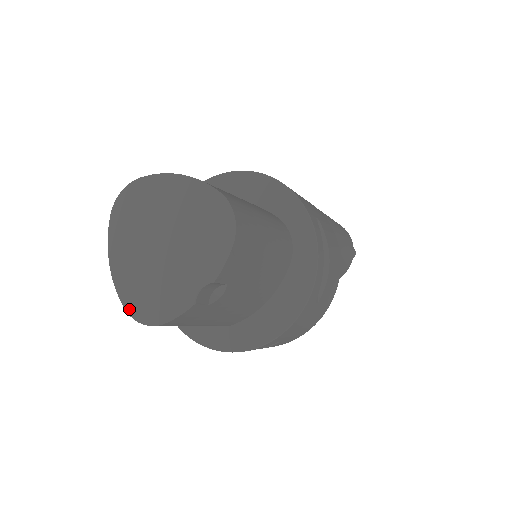
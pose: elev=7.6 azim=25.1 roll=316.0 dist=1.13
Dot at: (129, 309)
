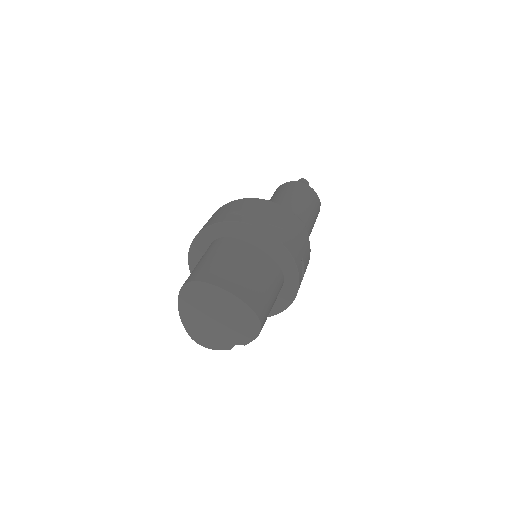
Dot at: (192, 336)
